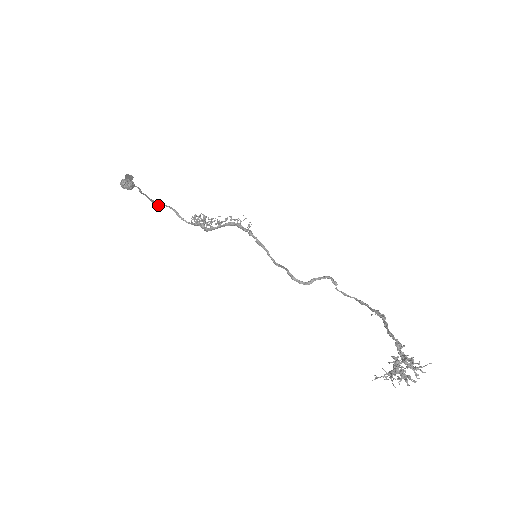
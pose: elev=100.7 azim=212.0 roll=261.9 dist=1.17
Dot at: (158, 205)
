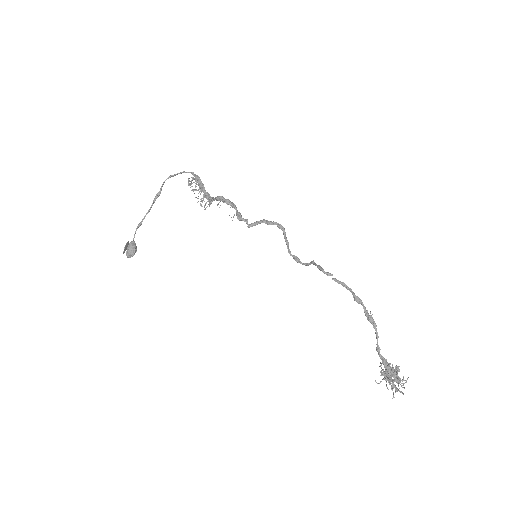
Dot at: (158, 196)
